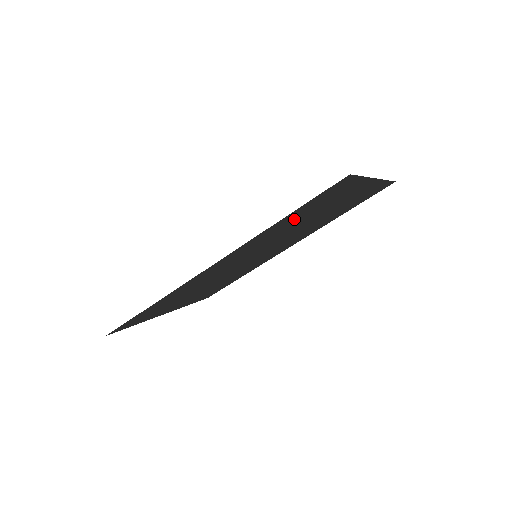
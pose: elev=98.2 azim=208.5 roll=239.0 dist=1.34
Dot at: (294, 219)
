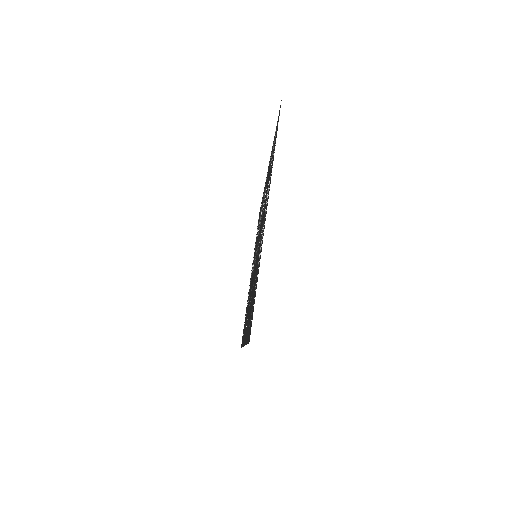
Dot at: (251, 306)
